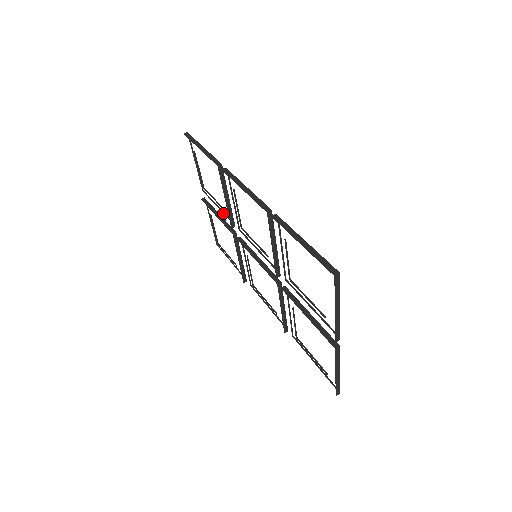
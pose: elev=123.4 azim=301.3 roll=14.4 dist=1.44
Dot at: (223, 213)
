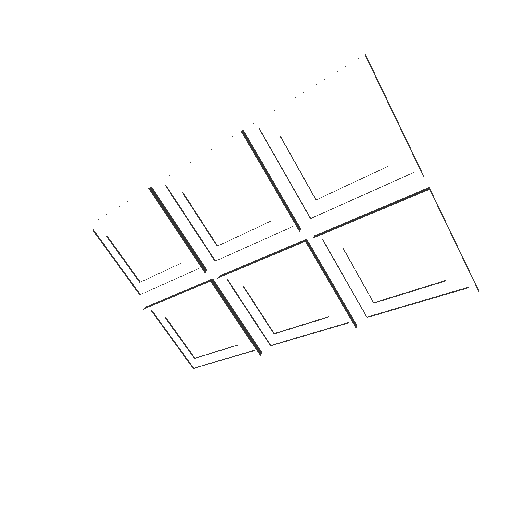
Dot at: occluded
